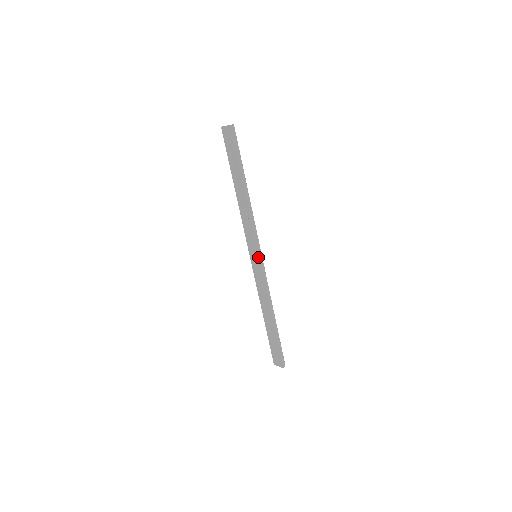
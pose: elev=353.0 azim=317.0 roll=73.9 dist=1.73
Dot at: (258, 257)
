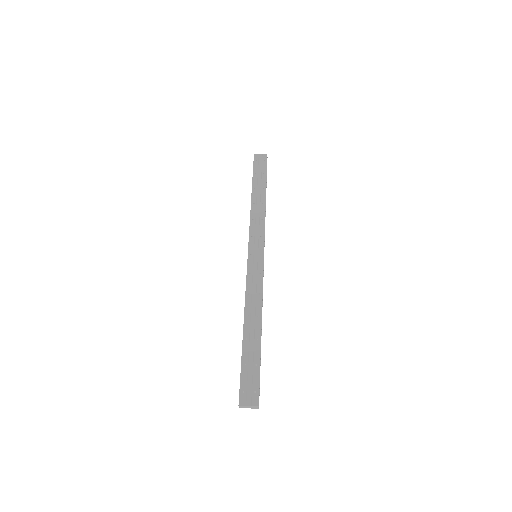
Dot at: (263, 254)
